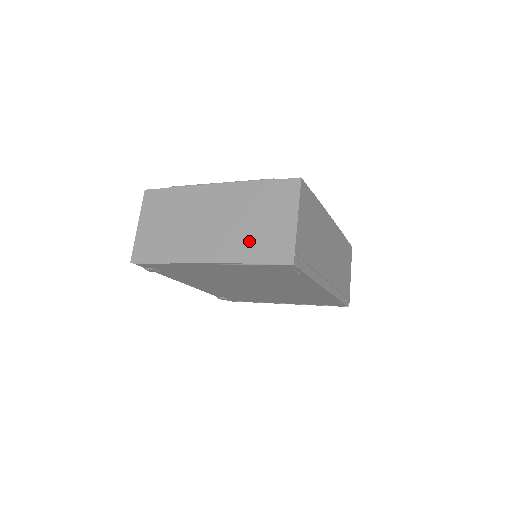
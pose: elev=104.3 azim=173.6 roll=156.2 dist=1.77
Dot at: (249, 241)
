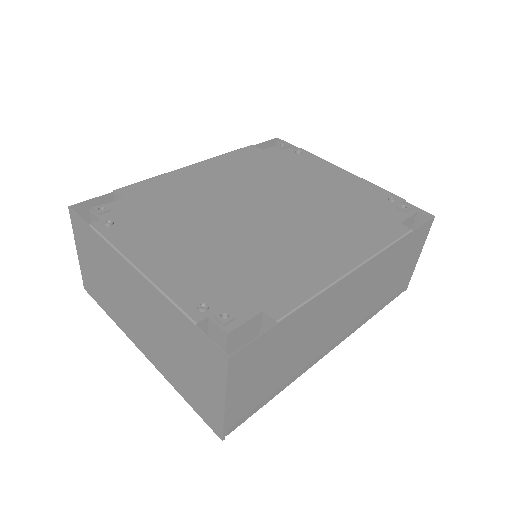
Dot at: (178, 374)
